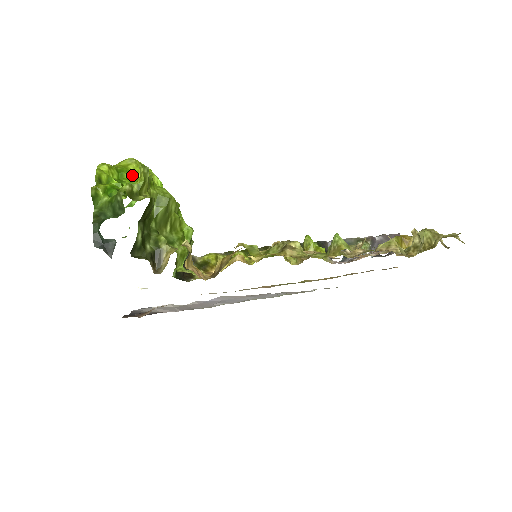
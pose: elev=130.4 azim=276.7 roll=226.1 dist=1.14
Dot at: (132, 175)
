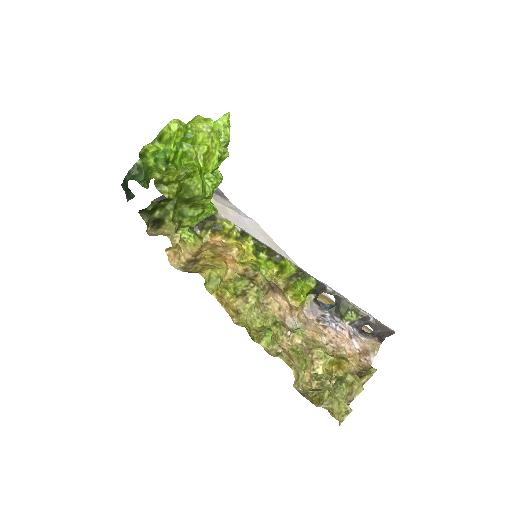
Dot at: (196, 144)
